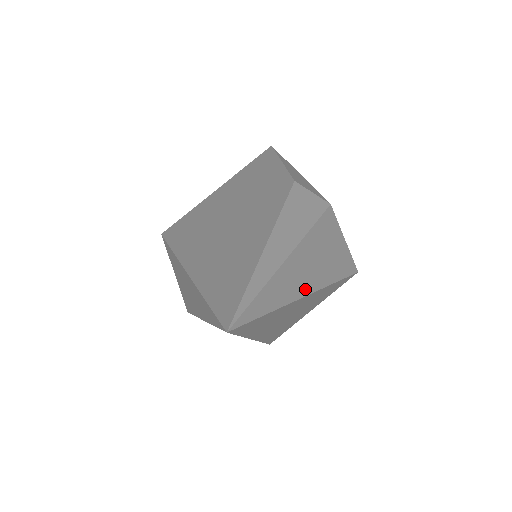
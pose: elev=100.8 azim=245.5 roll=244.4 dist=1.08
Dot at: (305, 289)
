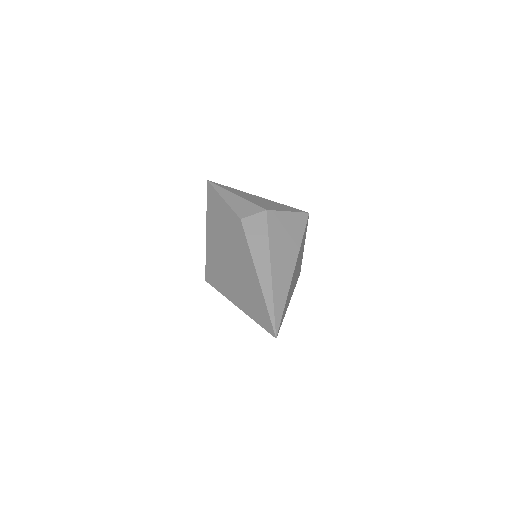
Dot at: (290, 271)
